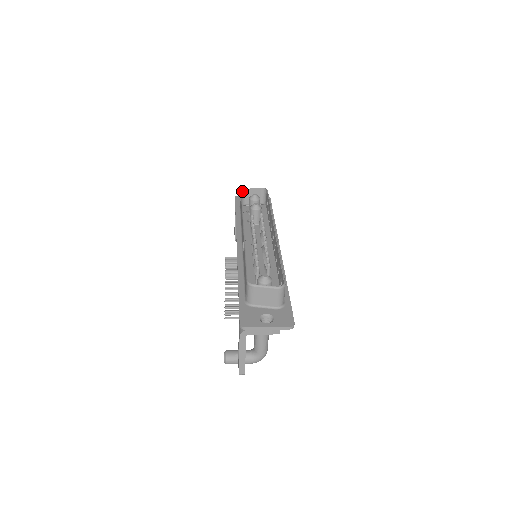
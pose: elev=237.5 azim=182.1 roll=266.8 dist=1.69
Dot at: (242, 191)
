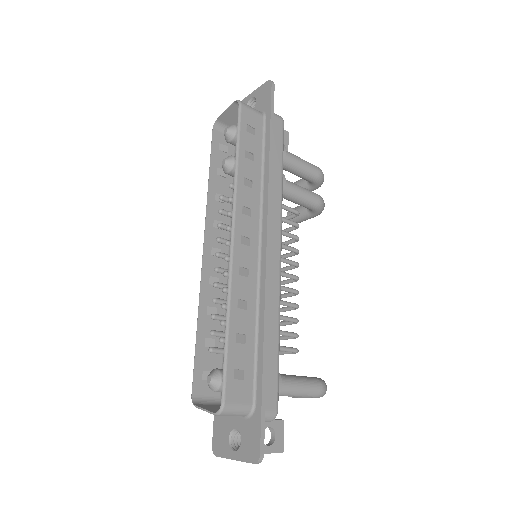
Dot at: (215, 126)
